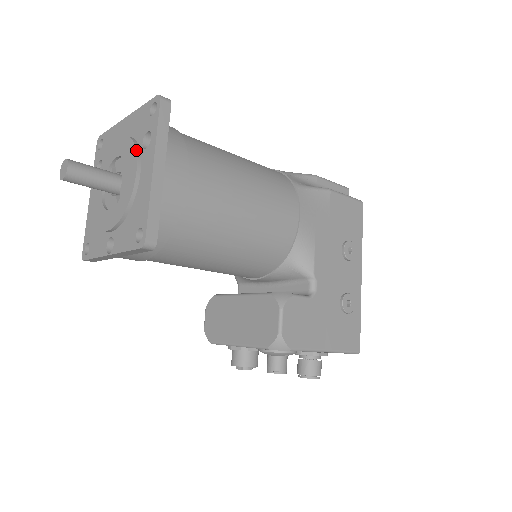
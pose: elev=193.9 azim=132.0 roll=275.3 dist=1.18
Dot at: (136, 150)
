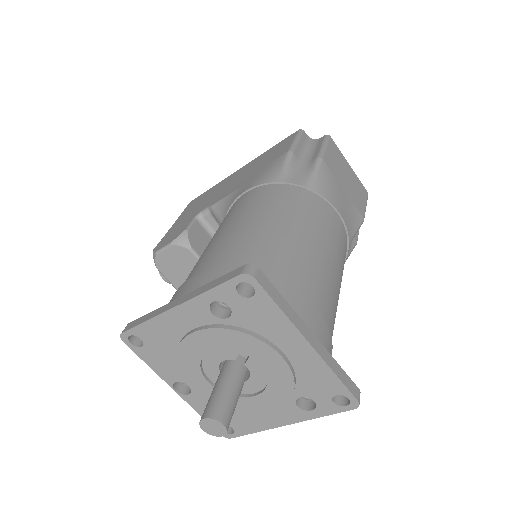
Dot at: (288, 402)
